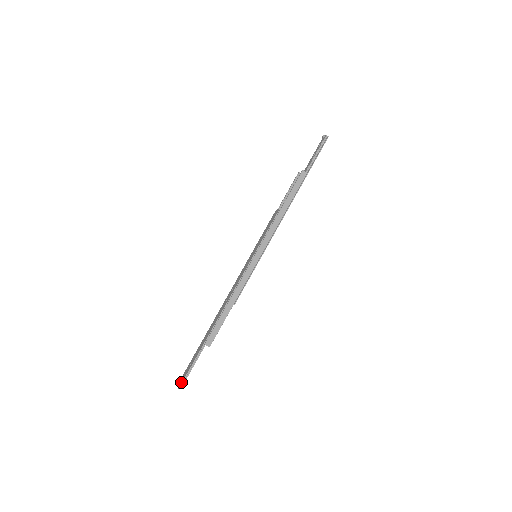
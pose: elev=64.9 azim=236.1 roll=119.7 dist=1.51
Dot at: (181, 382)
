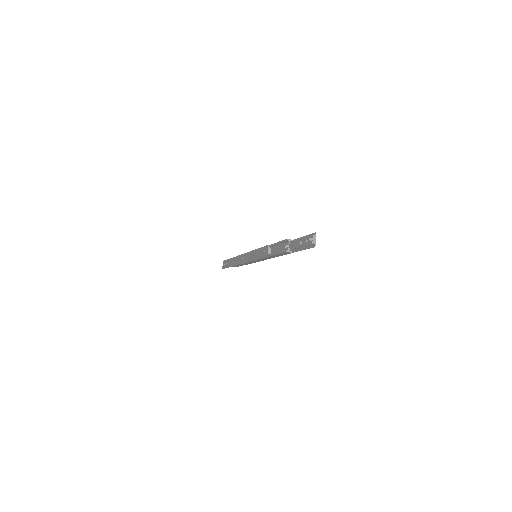
Dot at: (223, 268)
